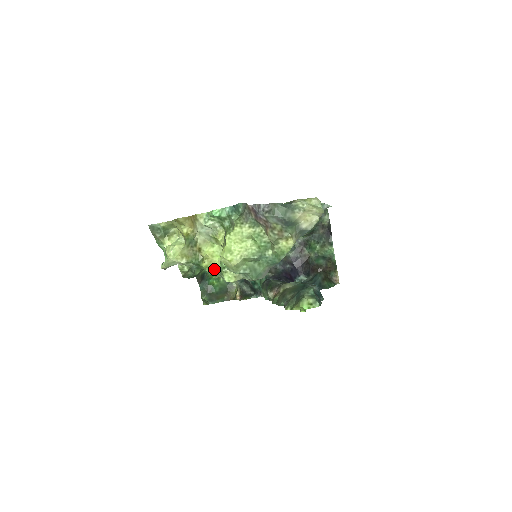
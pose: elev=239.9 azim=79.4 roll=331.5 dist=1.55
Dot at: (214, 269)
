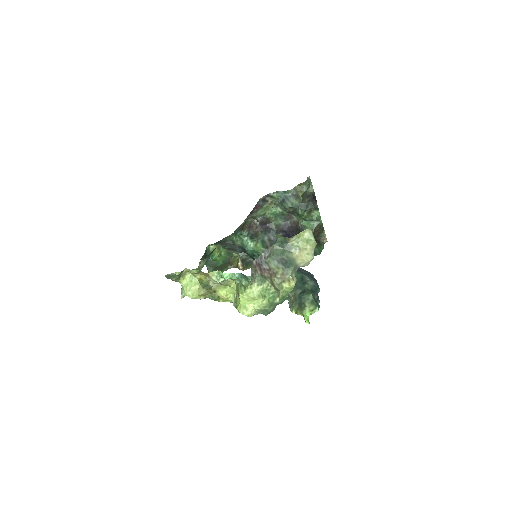
Dot at: occluded
